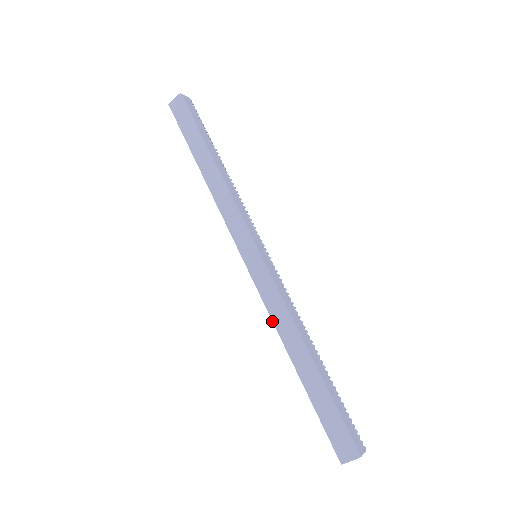
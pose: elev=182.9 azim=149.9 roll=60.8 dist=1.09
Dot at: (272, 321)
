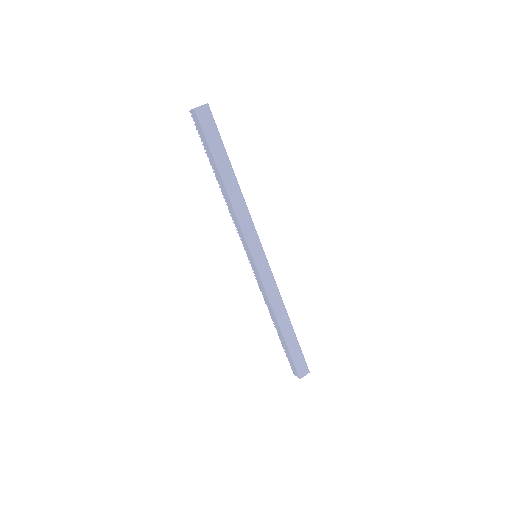
Dot at: (270, 303)
